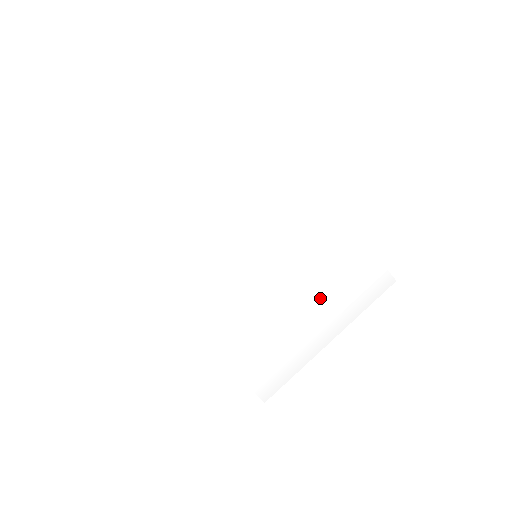
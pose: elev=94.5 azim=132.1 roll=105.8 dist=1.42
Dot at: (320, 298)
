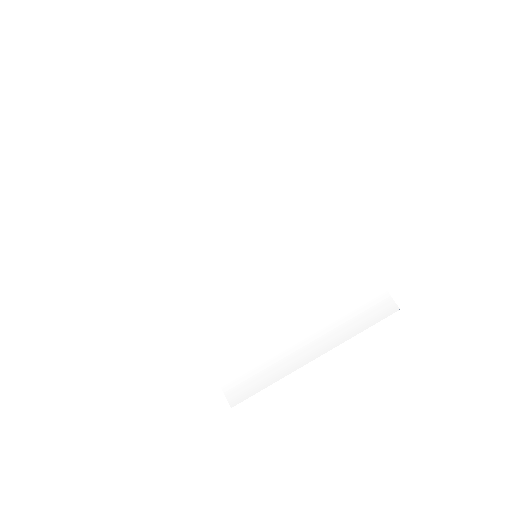
Dot at: (311, 309)
